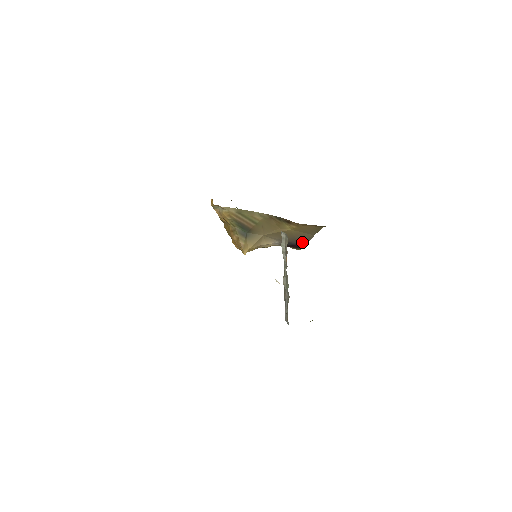
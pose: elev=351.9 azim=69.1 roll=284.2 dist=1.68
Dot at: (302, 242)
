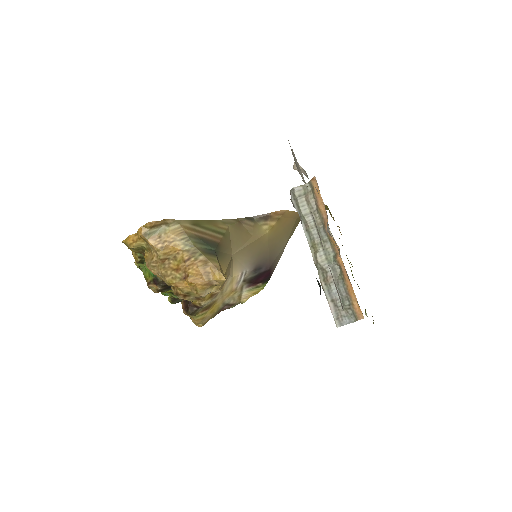
Dot at: (273, 263)
